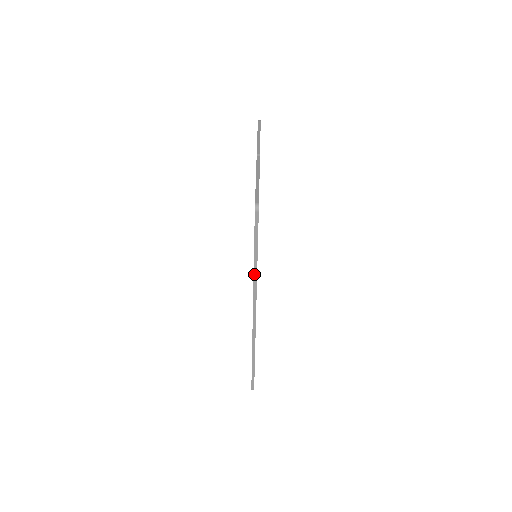
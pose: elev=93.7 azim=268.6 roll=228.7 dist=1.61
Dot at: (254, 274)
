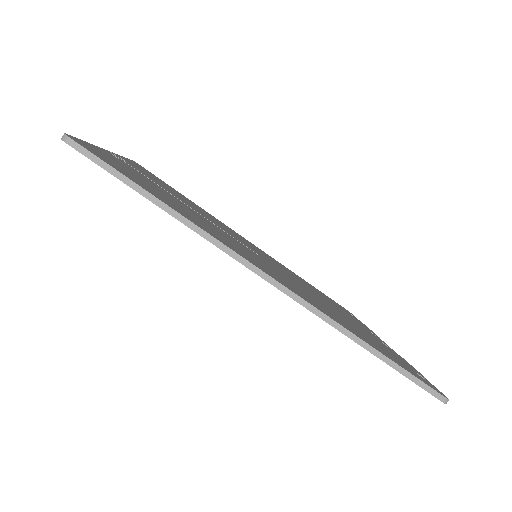
Dot at: (185, 224)
